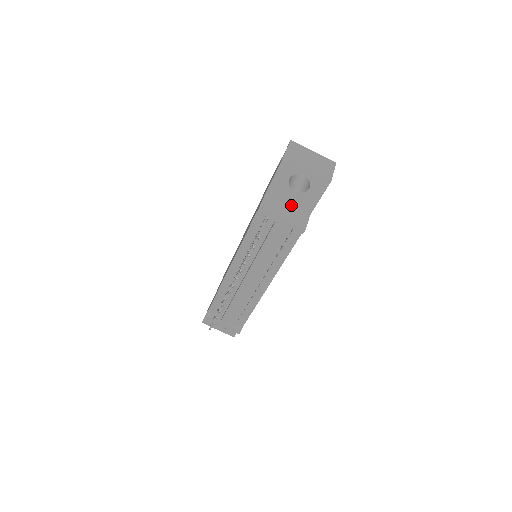
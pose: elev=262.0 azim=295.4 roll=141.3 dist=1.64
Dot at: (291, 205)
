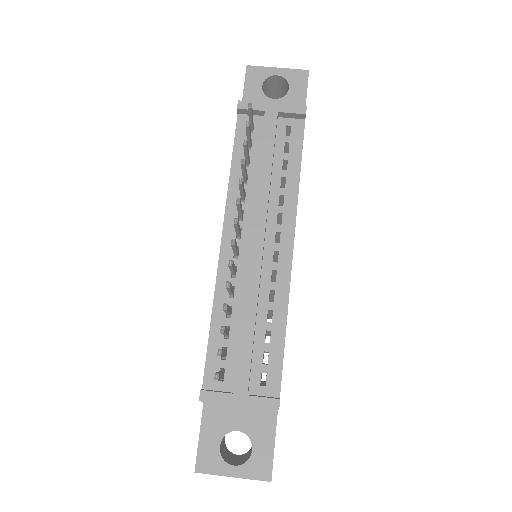
Dot at: occluded
